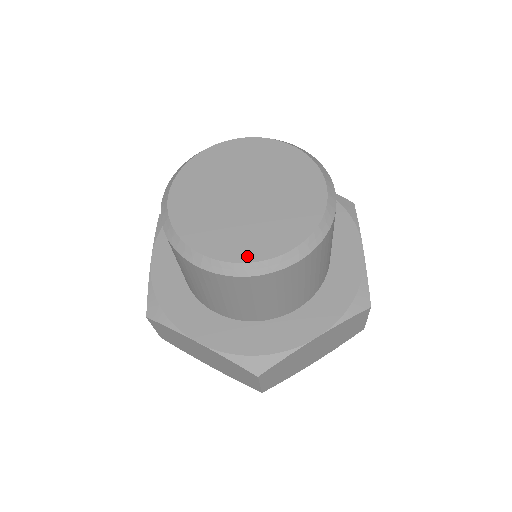
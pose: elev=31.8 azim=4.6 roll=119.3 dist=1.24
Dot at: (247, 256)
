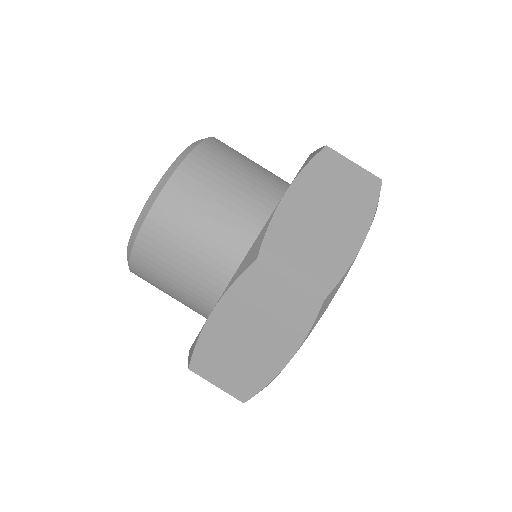
Dot at: occluded
